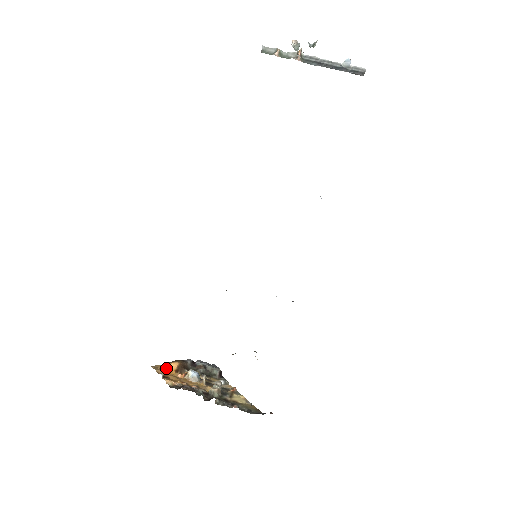
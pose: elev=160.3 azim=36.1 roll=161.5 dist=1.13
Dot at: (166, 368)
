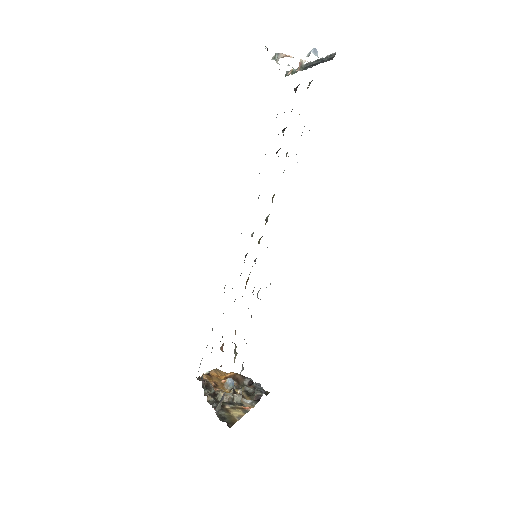
Dot at: (224, 374)
